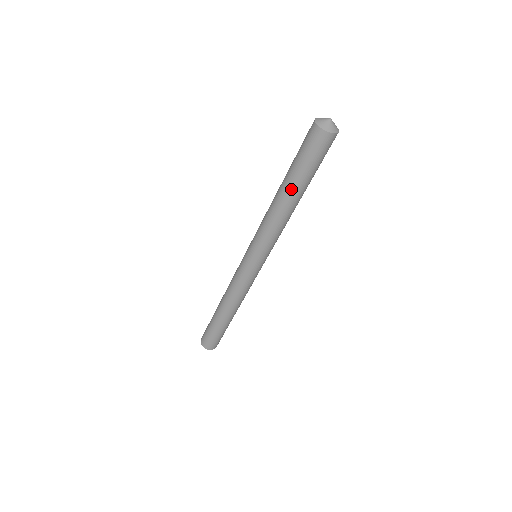
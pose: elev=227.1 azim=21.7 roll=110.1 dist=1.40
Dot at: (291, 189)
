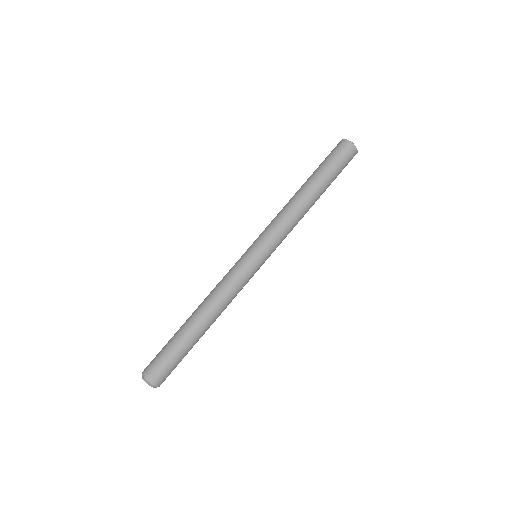
Dot at: (307, 181)
